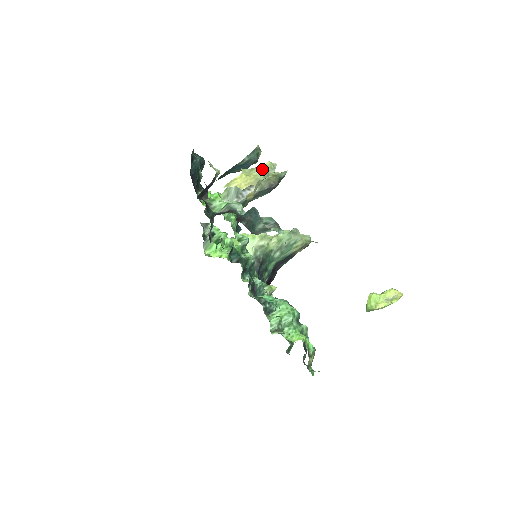
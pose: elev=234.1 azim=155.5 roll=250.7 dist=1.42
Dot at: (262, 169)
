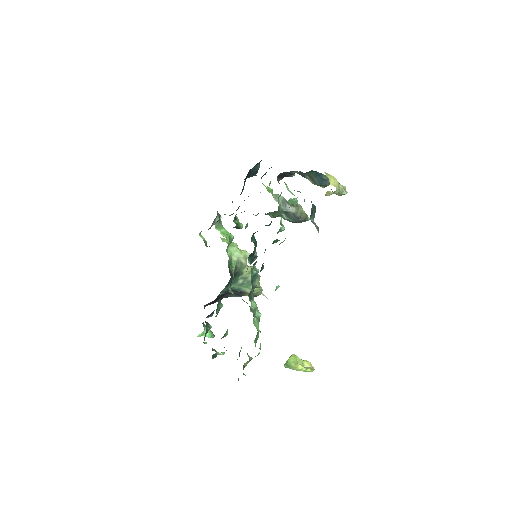
Dot at: (342, 186)
